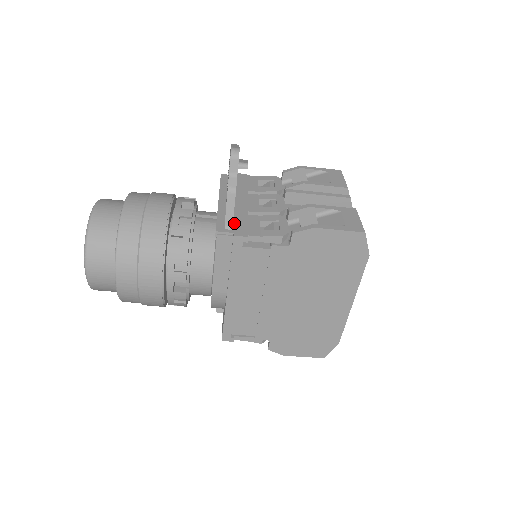
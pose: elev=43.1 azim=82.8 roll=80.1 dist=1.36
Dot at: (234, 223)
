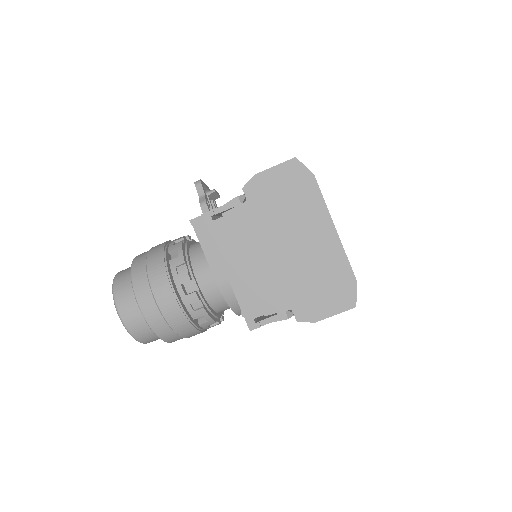
Dot at: occluded
